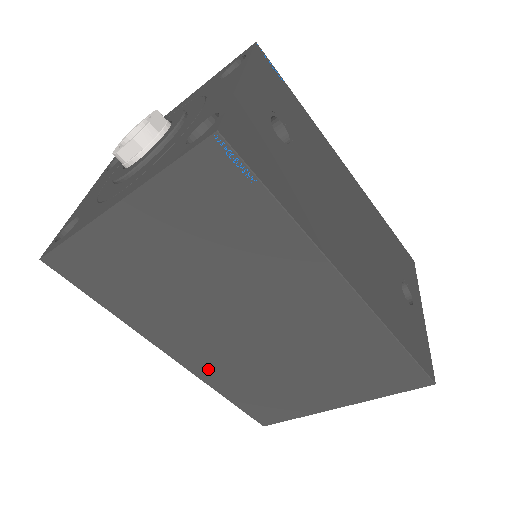
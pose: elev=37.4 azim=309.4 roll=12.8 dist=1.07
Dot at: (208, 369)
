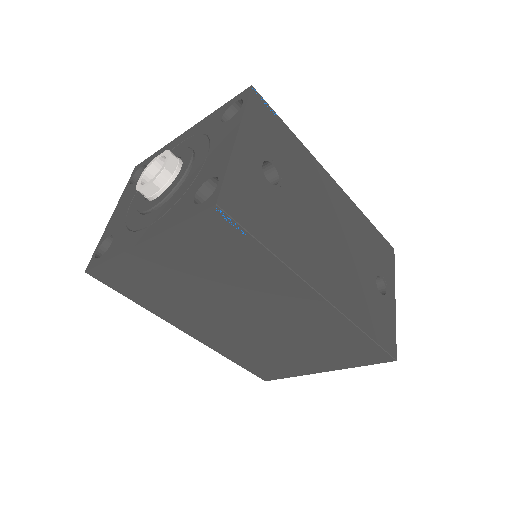
Dot at: (219, 344)
